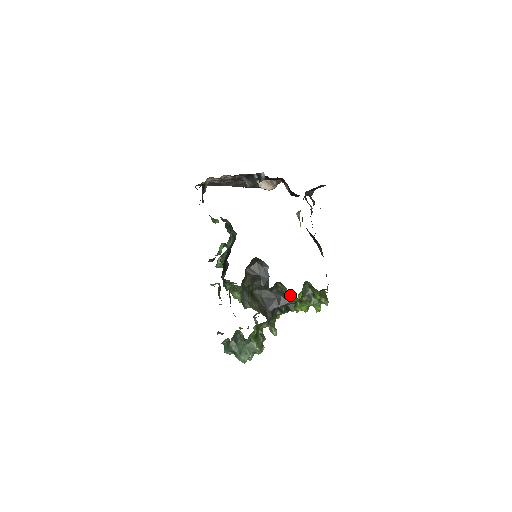
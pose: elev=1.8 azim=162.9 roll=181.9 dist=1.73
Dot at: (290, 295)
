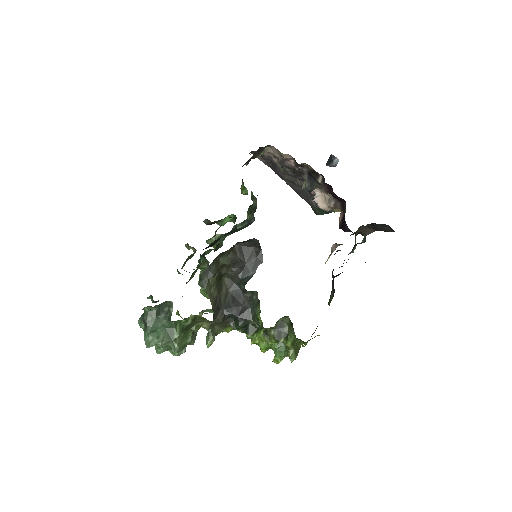
Dot at: occluded
